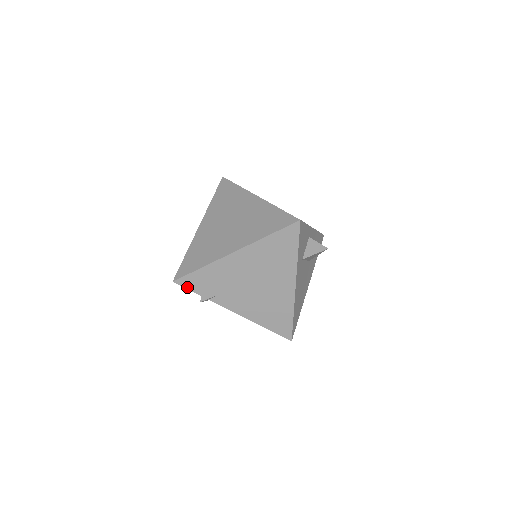
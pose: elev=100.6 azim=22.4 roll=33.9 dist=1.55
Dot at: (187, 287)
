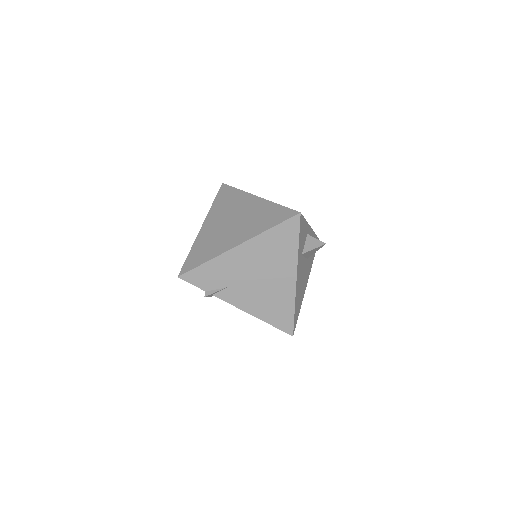
Dot at: (191, 282)
